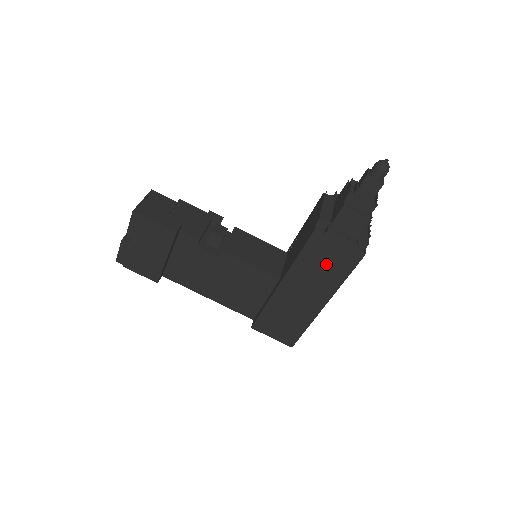
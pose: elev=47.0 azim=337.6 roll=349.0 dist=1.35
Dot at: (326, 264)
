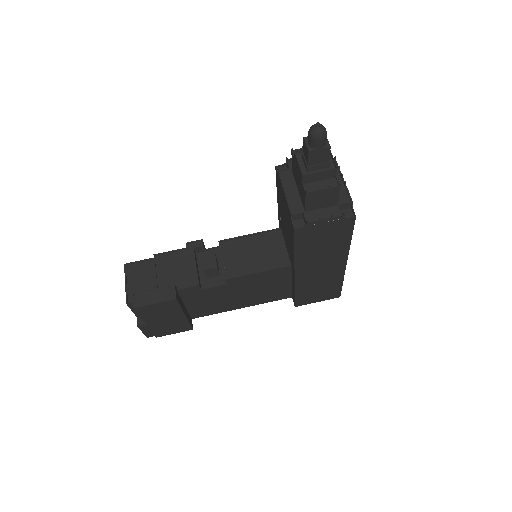
Dot at: (325, 241)
